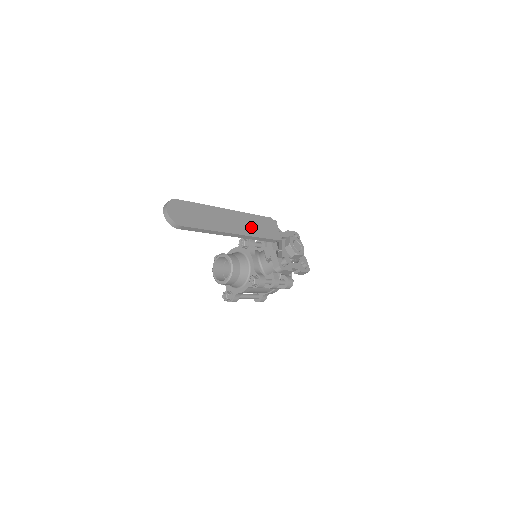
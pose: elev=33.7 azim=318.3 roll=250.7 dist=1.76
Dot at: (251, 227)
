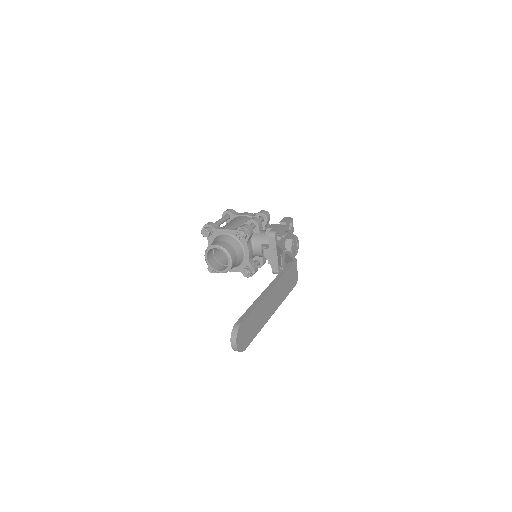
Dot at: (283, 291)
